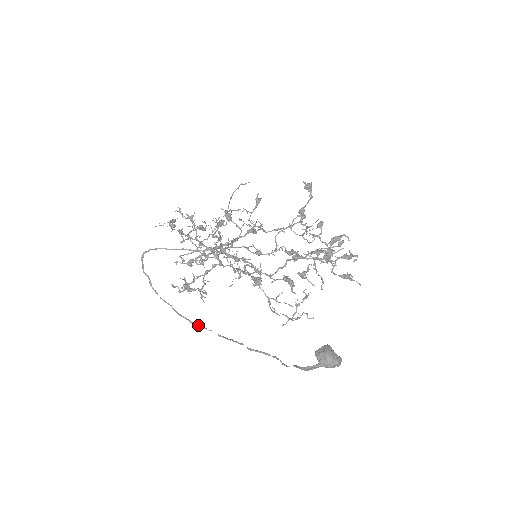
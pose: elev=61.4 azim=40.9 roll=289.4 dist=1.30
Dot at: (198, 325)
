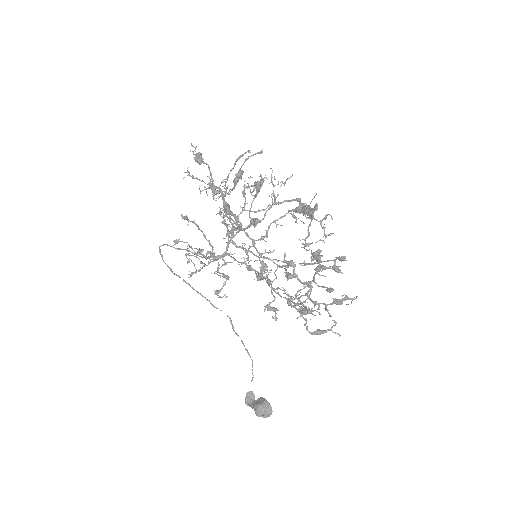
Dot at: (212, 305)
